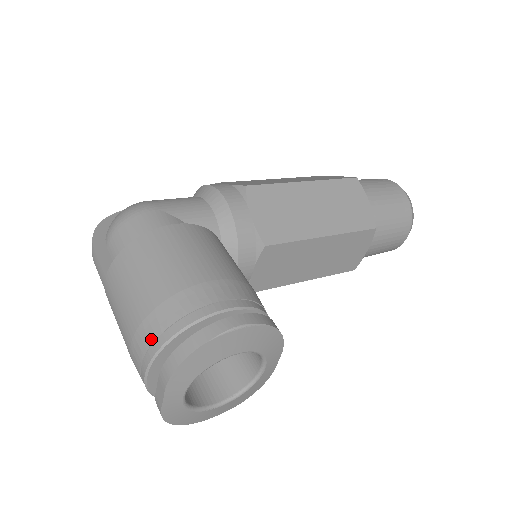
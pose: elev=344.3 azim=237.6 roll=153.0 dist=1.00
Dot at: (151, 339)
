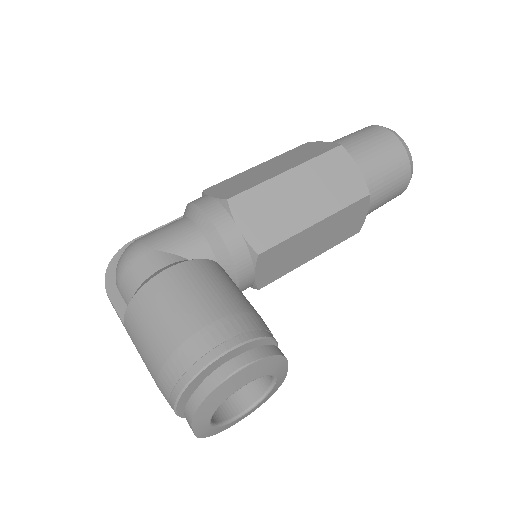
Dot at: (170, 387)
